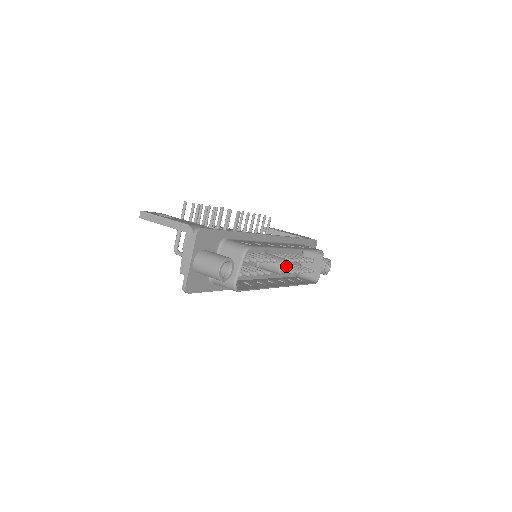
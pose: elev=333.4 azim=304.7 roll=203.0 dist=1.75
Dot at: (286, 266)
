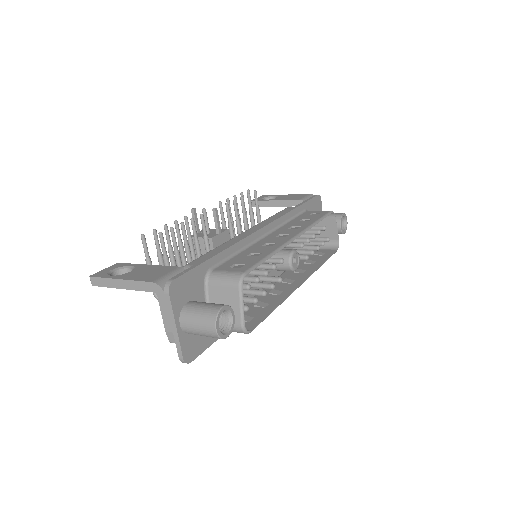
Dot at: (297, 257)
